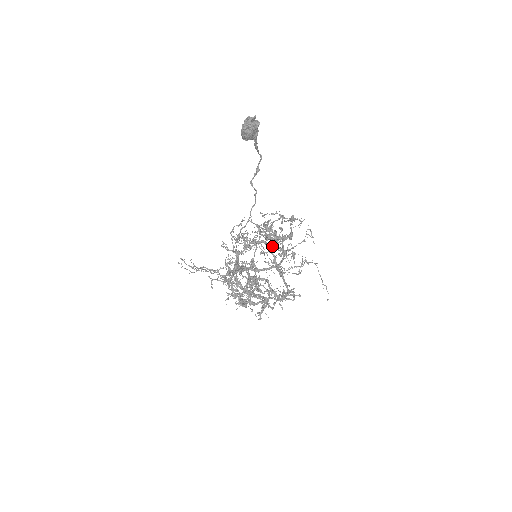
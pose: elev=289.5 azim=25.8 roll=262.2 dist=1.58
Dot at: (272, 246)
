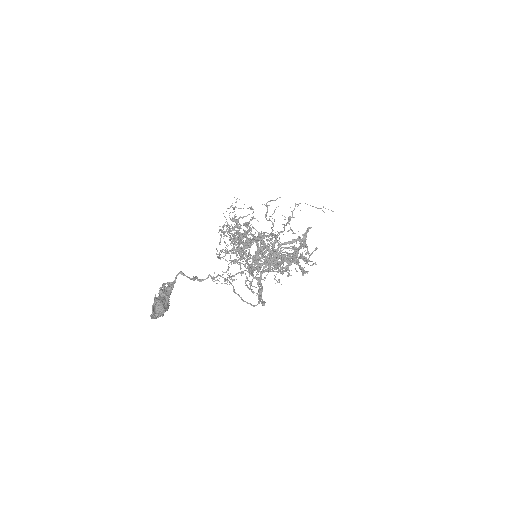
Dot at: (259, 253)
